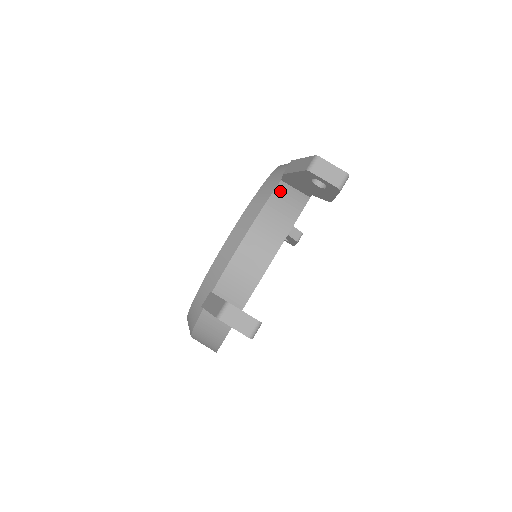
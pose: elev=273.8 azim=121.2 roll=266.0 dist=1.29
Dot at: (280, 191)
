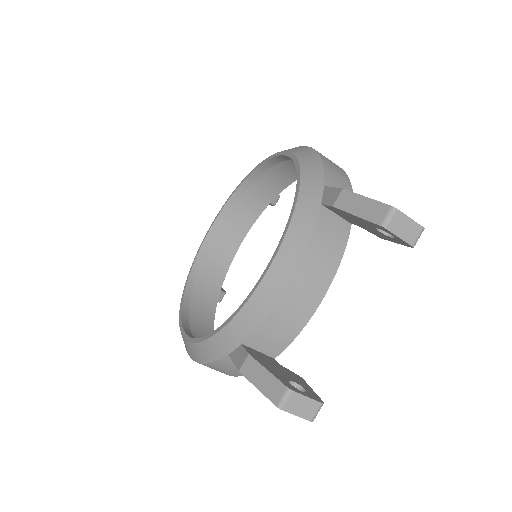
Dot at: (322, 221)
